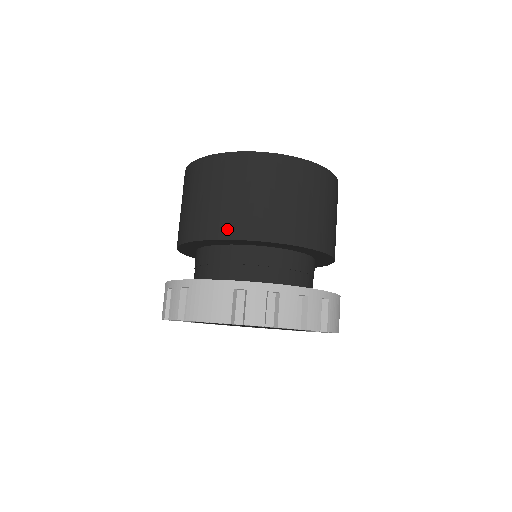
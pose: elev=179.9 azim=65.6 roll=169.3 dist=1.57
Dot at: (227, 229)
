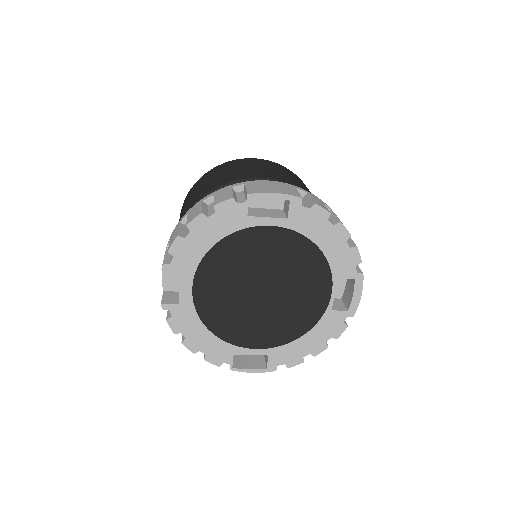
Dot at: (272, 176)
